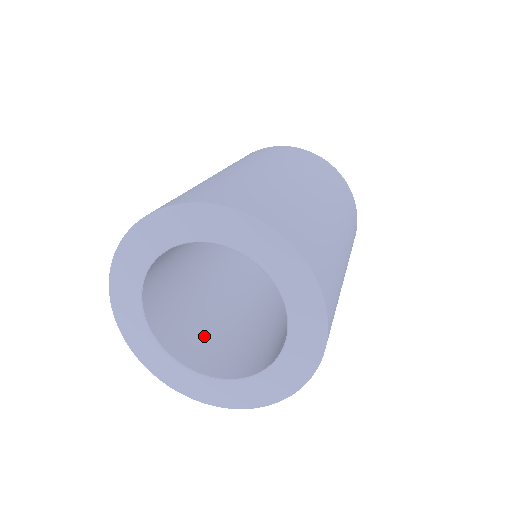
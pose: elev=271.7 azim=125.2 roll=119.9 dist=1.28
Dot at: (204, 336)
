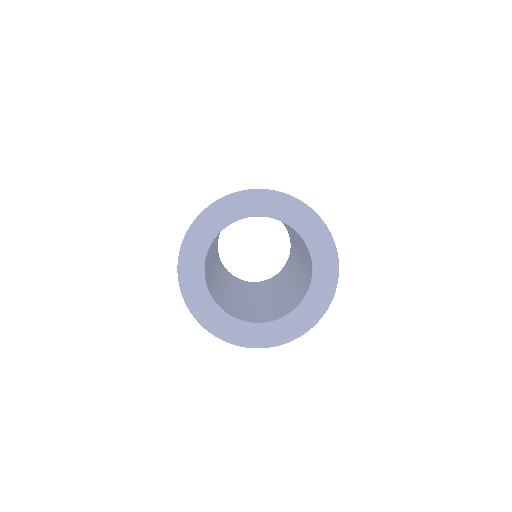
Dot at: (268, 311)
